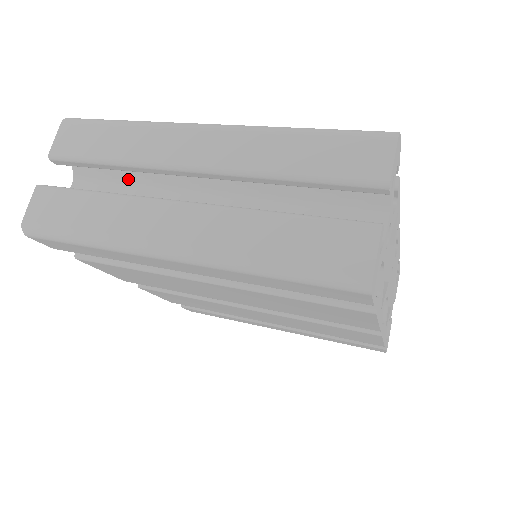
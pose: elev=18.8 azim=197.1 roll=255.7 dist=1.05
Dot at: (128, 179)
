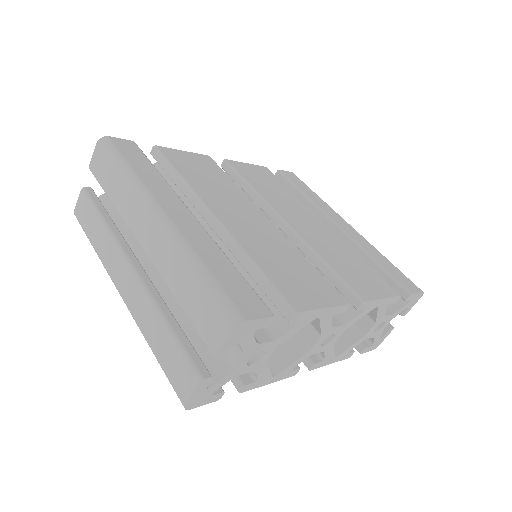
Dot at: occluded
